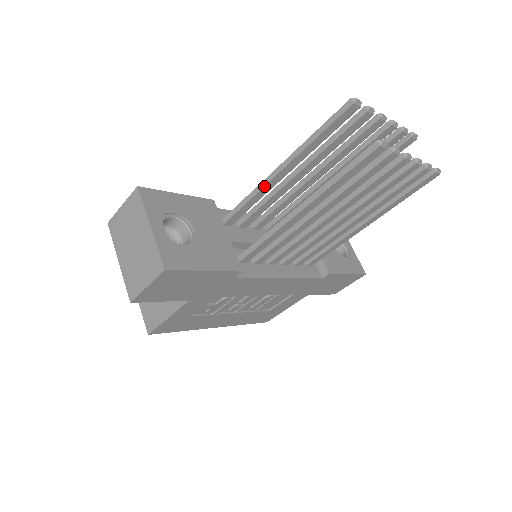
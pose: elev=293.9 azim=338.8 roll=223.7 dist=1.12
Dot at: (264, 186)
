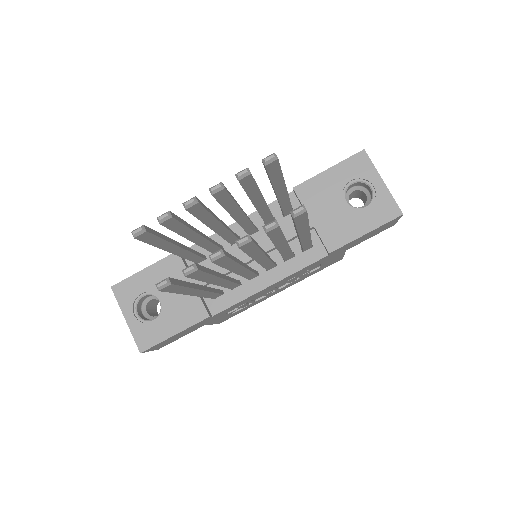
Dot at: (179, 256)
